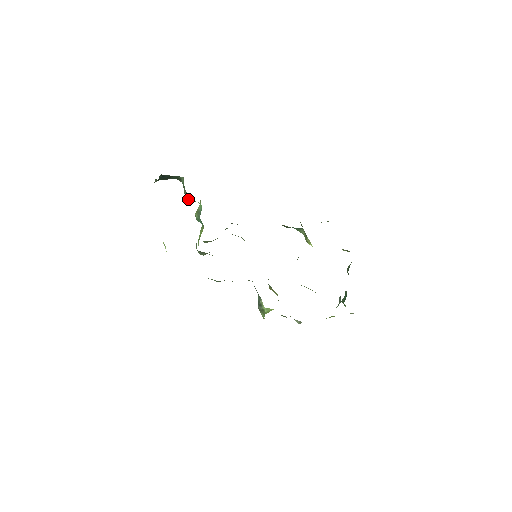
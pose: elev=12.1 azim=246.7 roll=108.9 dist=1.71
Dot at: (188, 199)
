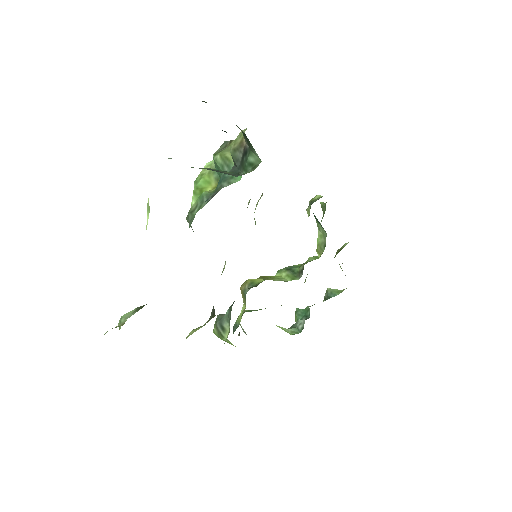
Dot at: occluded
